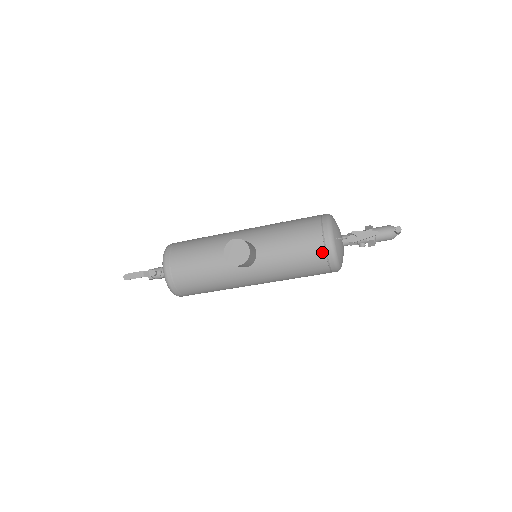
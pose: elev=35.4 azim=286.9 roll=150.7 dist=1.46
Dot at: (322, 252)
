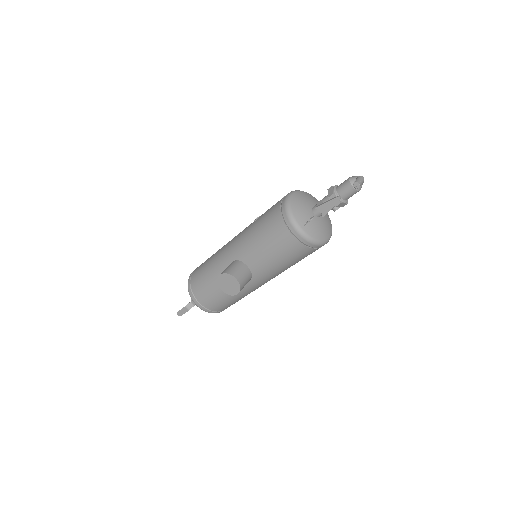
Dot at: (298, 244)
